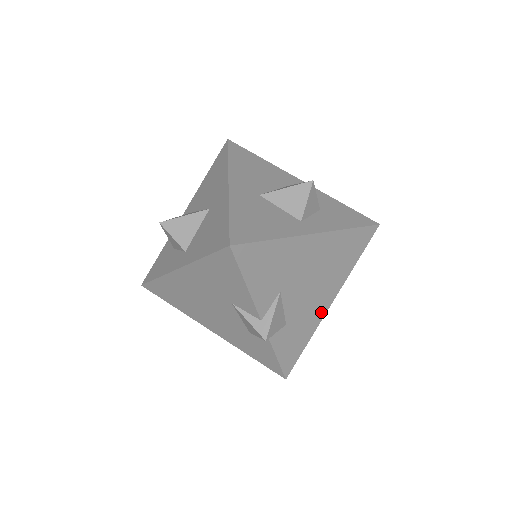
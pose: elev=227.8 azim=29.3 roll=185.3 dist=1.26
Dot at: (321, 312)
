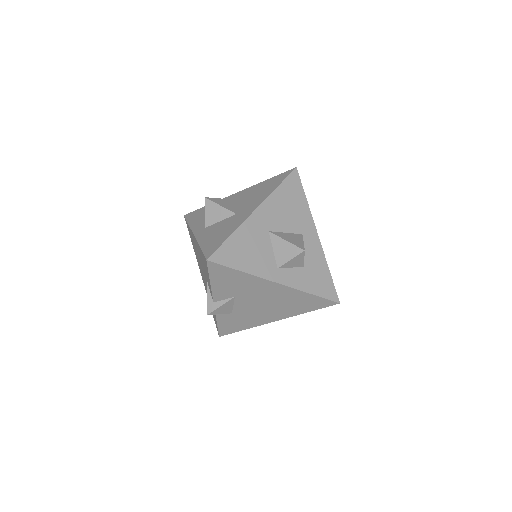
Dot at: (264, 321)
